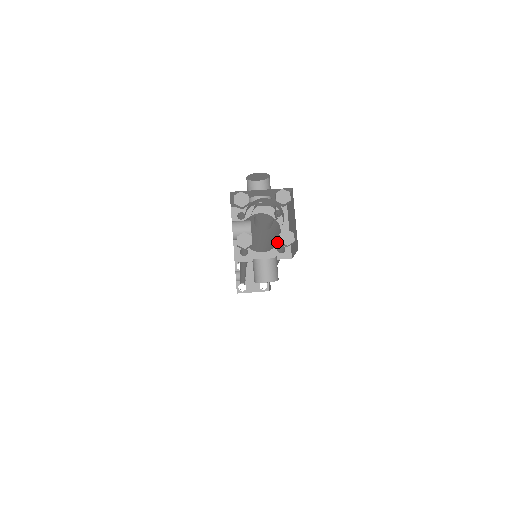
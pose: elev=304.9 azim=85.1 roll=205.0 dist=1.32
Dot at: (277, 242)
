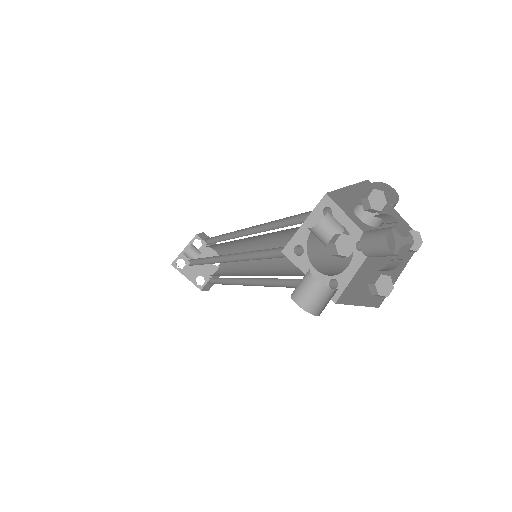
Dot at: (316, 269)
